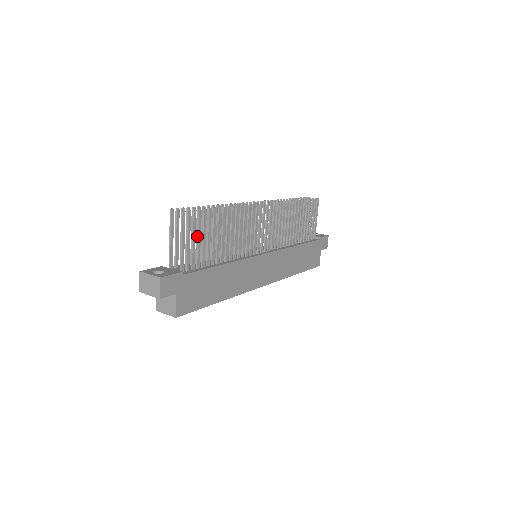
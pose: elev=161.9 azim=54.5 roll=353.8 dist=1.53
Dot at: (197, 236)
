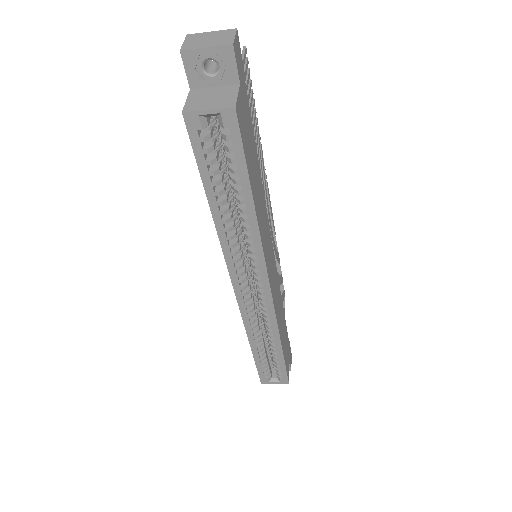
Dot at: occluded
